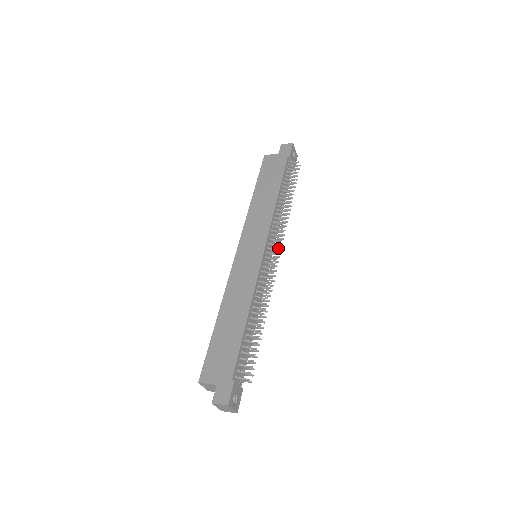
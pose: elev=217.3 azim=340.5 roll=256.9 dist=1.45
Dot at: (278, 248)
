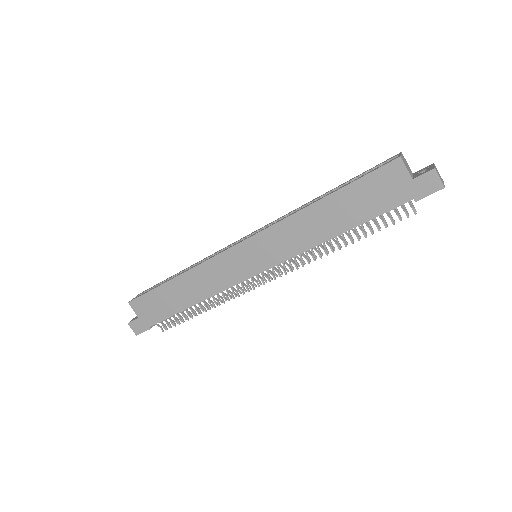
Dot at: (280, 271)
